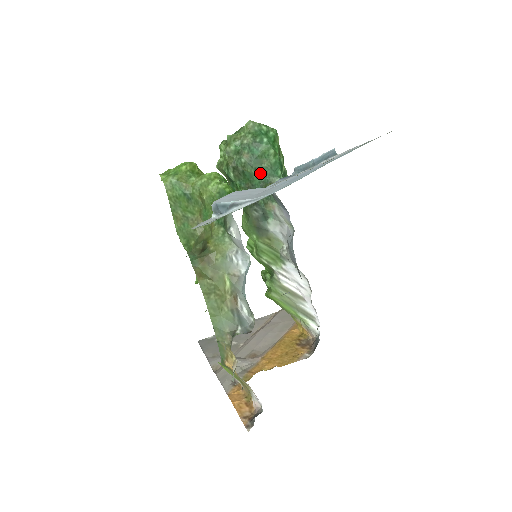
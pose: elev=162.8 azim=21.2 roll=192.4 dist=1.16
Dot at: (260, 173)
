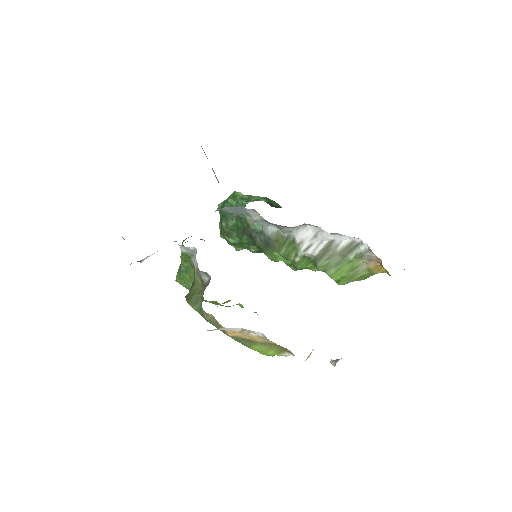
Dot at: (236, 217)
